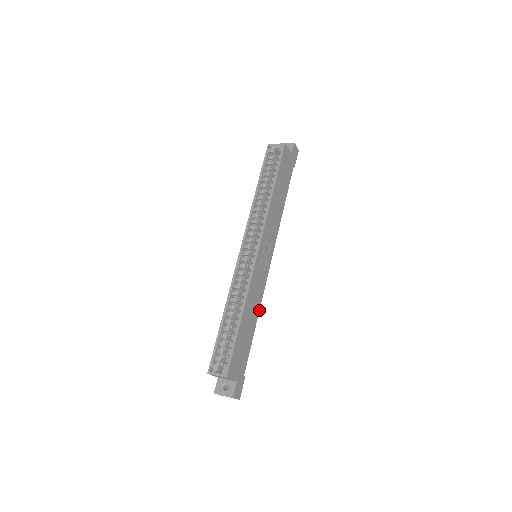
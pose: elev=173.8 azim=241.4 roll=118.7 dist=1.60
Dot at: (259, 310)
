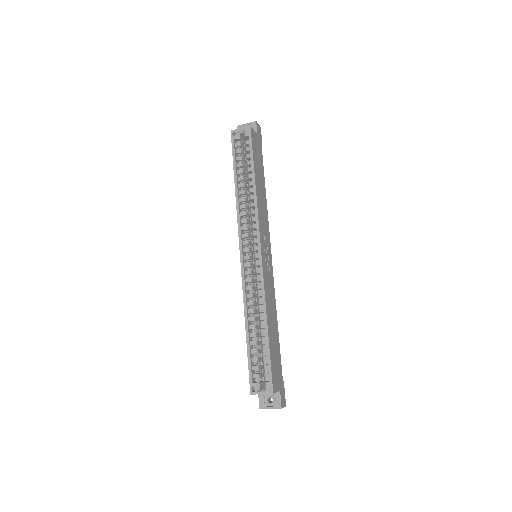
Dot at: (276, 311)
